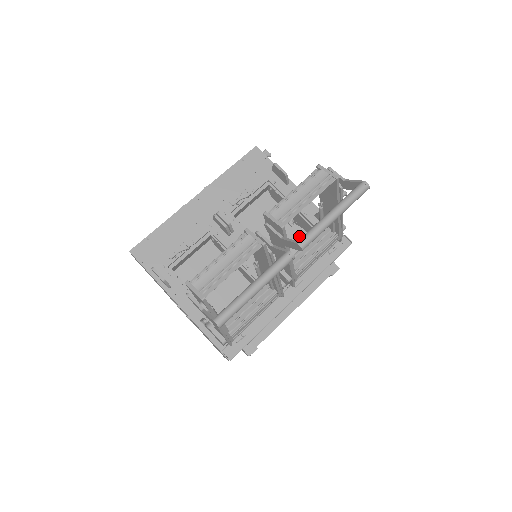
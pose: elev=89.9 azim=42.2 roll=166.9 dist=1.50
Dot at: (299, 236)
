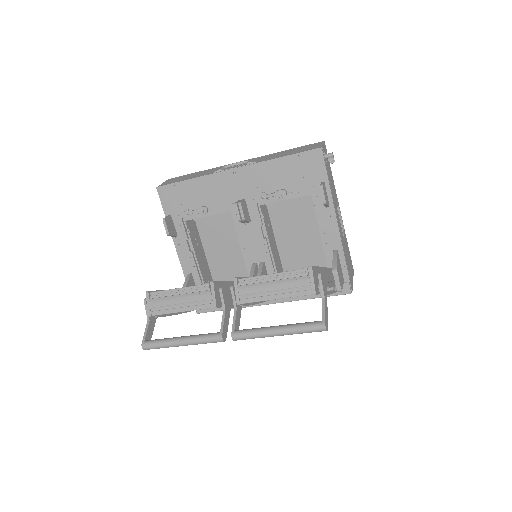
Dot at: occluded
